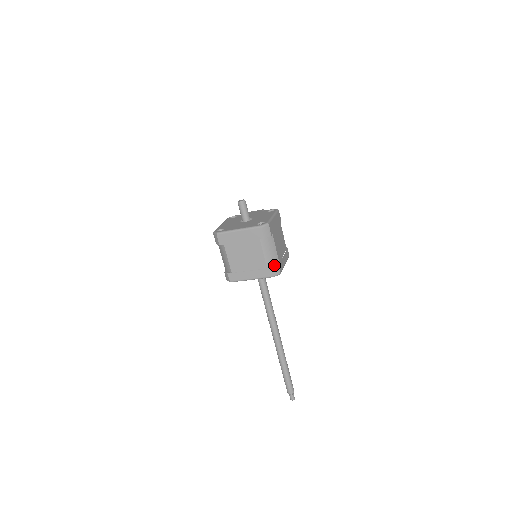
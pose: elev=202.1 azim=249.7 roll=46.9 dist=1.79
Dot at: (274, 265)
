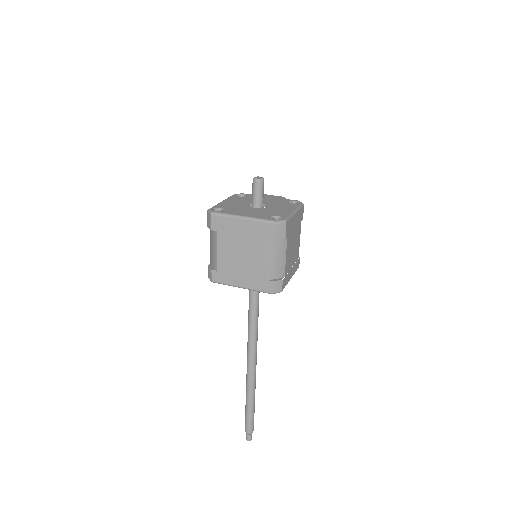
Dot at: (277, 278)
